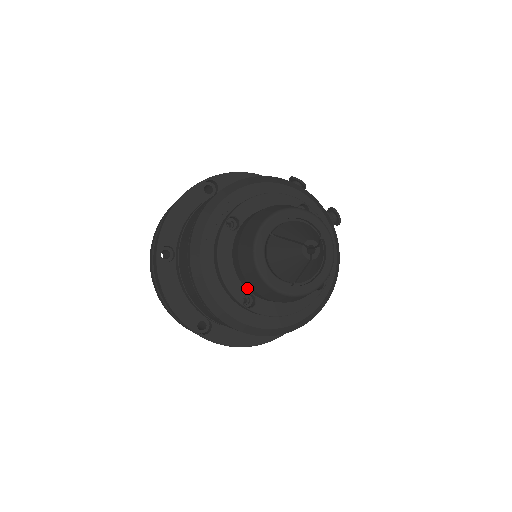
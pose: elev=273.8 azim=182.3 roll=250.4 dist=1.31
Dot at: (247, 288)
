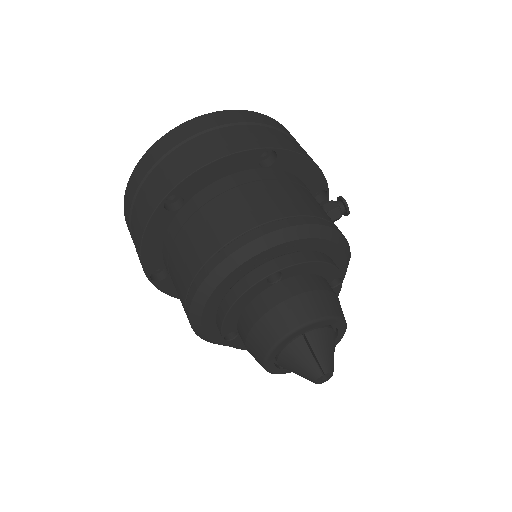
Dot at: (239, 330)
